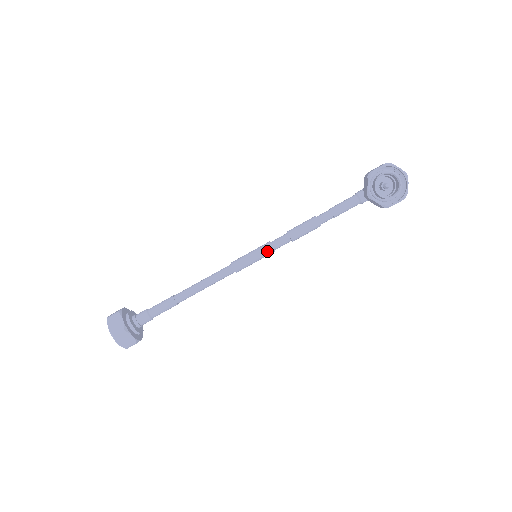
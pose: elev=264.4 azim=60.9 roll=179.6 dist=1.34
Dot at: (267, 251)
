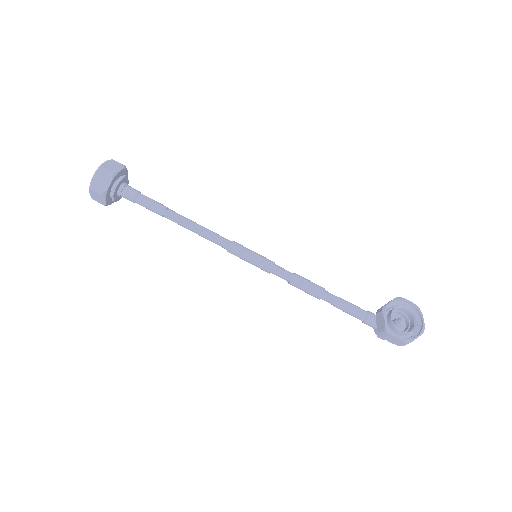
Dot at: (267, 263)
